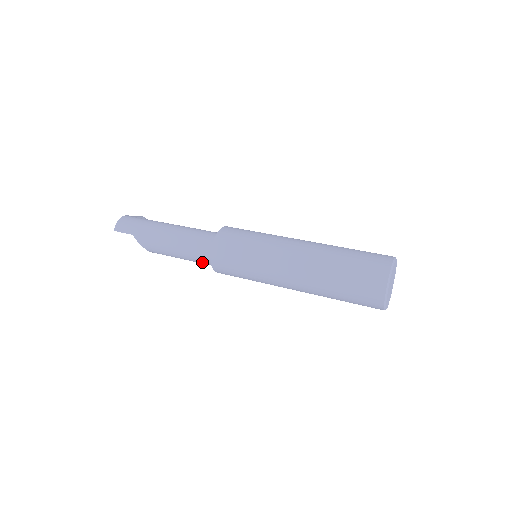
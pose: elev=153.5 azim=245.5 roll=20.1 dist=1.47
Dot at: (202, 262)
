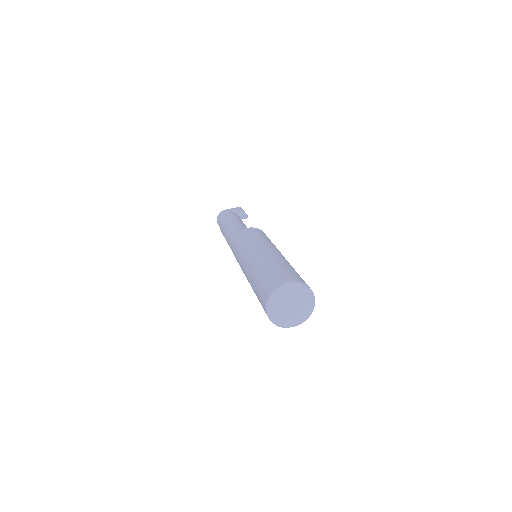
Dot at: occluded
